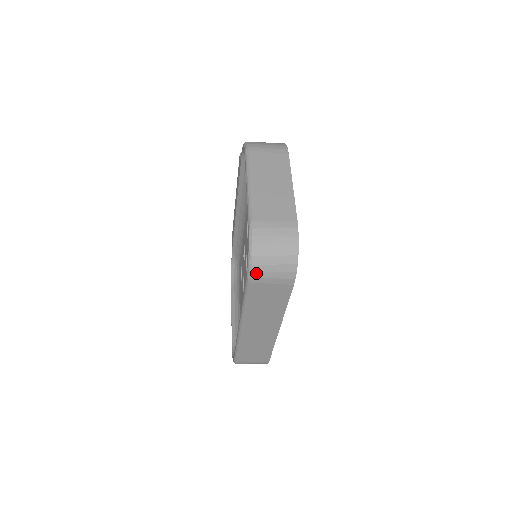
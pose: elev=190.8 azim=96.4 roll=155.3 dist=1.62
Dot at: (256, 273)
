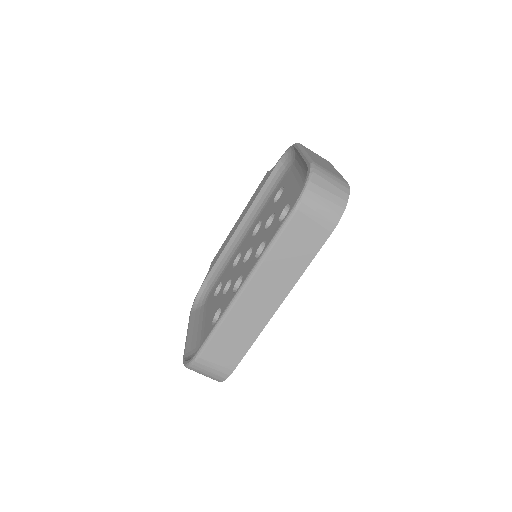
Dot at: (308, 200)
